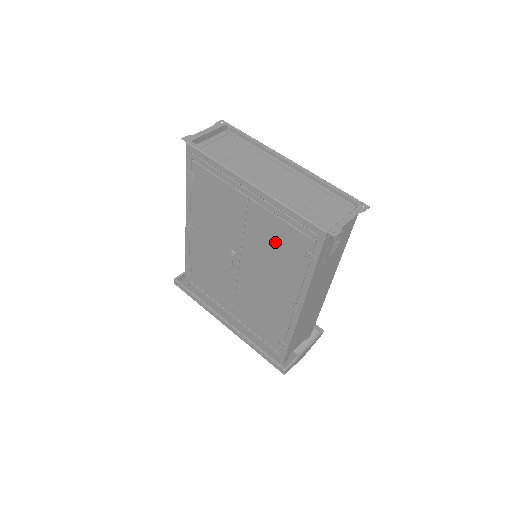
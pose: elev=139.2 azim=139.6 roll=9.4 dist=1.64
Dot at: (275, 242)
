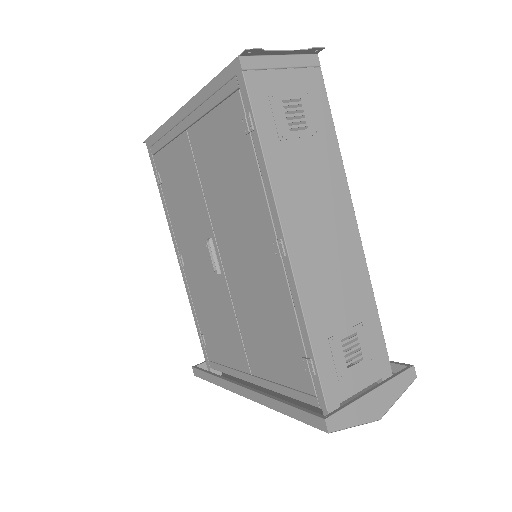
Dot at: (221, 158)
